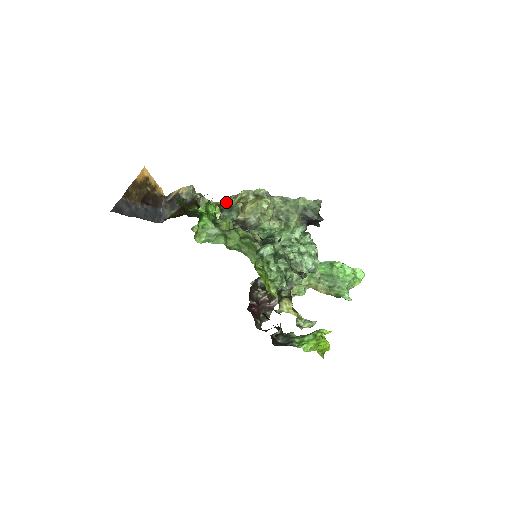
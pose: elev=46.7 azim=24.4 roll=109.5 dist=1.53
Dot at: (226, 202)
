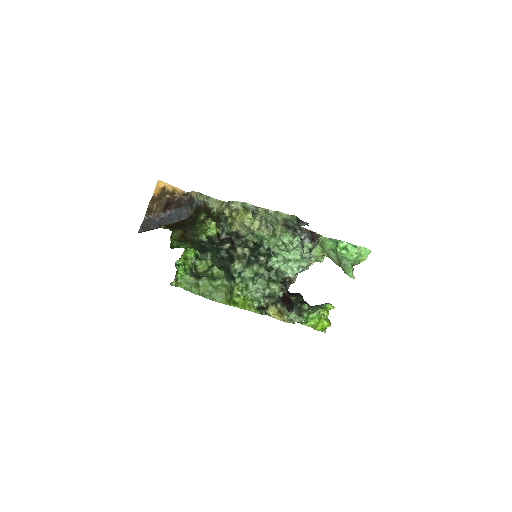
Dot at: (222, 213)
